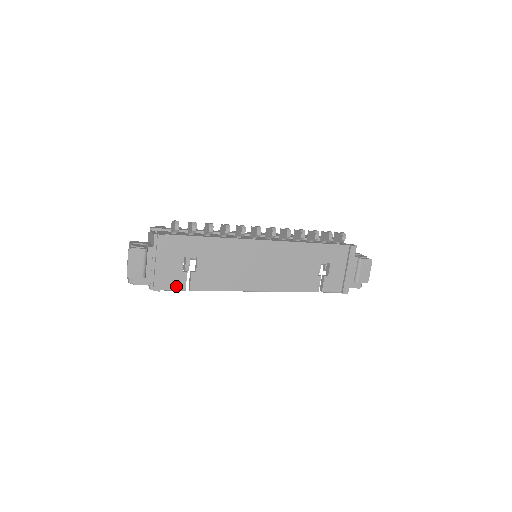
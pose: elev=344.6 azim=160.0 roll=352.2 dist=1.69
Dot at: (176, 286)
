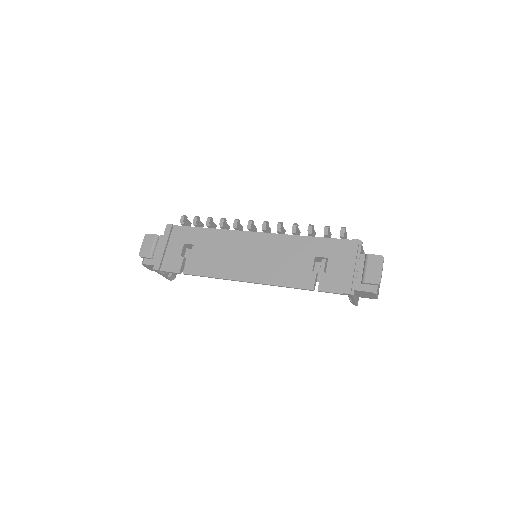
Dot at: (173, 268)
